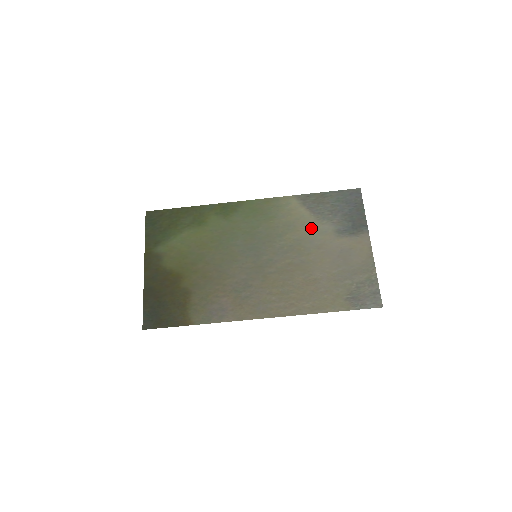
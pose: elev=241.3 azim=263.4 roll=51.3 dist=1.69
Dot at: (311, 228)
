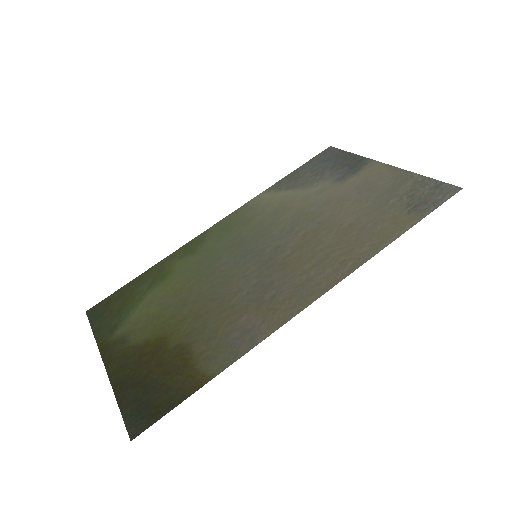
Dot at: (304, 197)
